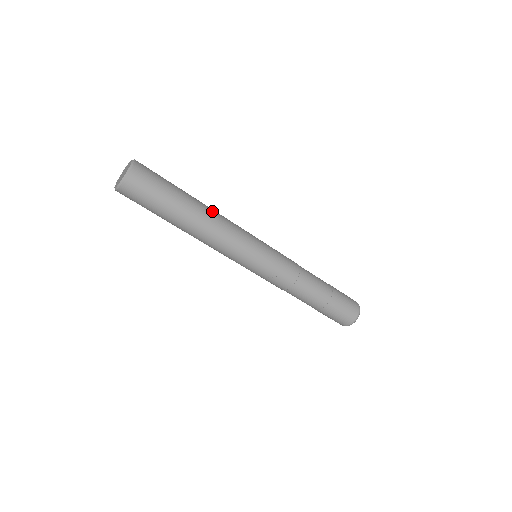
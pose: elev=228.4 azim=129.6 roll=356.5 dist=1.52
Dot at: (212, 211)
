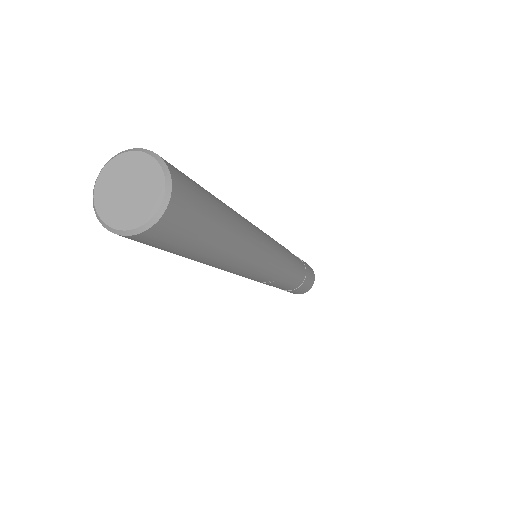
Dot at: (247, 229)
